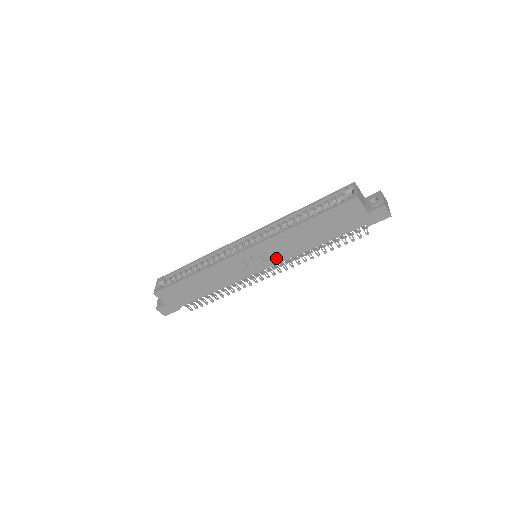
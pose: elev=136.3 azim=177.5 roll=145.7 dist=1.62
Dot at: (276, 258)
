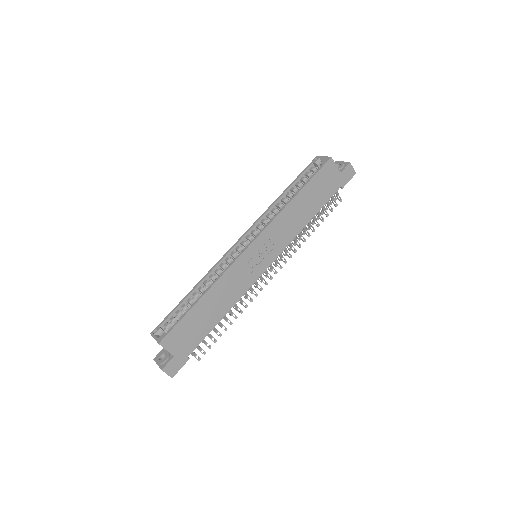
Dot at: (279, 246)
